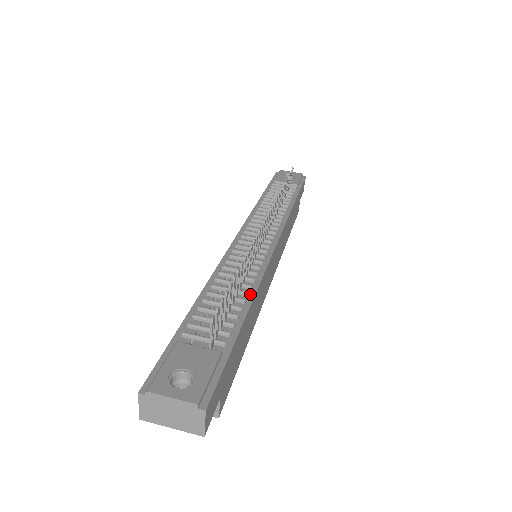
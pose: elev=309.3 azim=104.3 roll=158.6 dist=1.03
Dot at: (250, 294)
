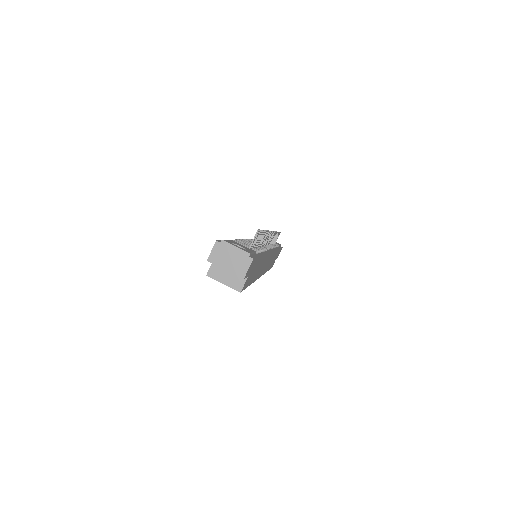
Dot at: (263, 252)
